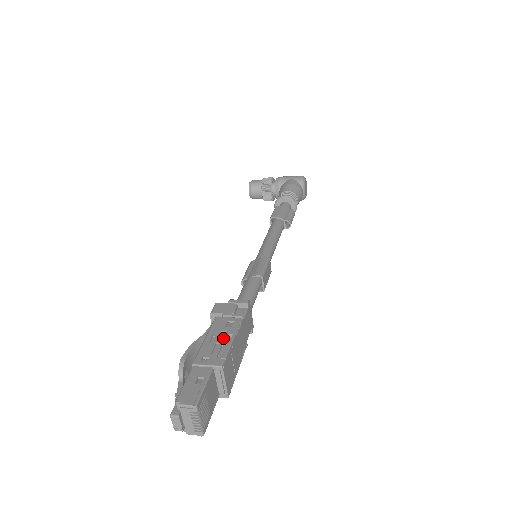
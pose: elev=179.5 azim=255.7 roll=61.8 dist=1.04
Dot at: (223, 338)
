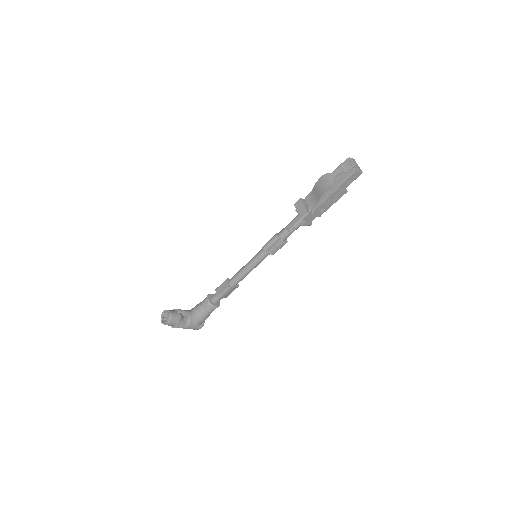
Dot at: occluded
